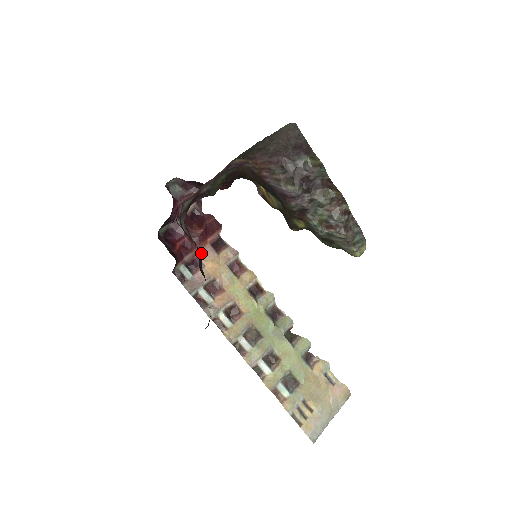
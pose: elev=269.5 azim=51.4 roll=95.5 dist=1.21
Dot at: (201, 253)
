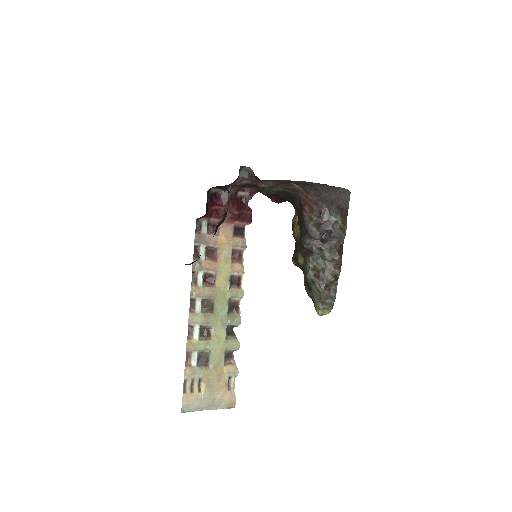
Dot at: (224, 225)
